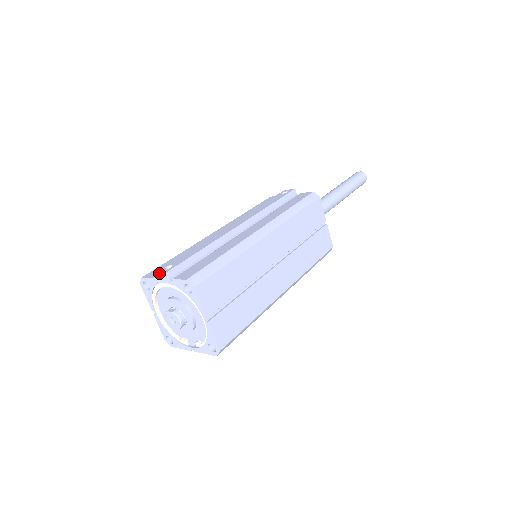
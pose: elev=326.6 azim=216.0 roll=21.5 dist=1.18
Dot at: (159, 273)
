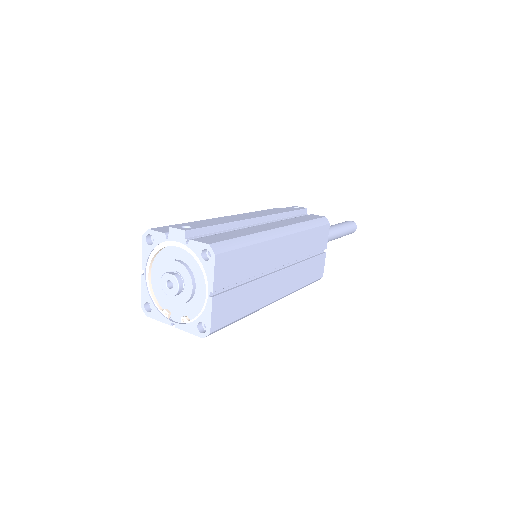
Dot at: (176, 229)
